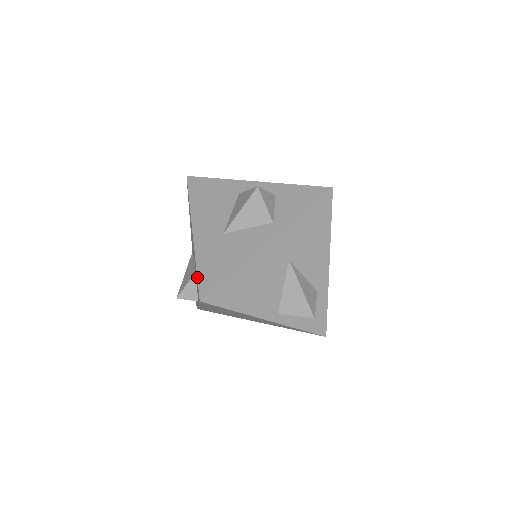
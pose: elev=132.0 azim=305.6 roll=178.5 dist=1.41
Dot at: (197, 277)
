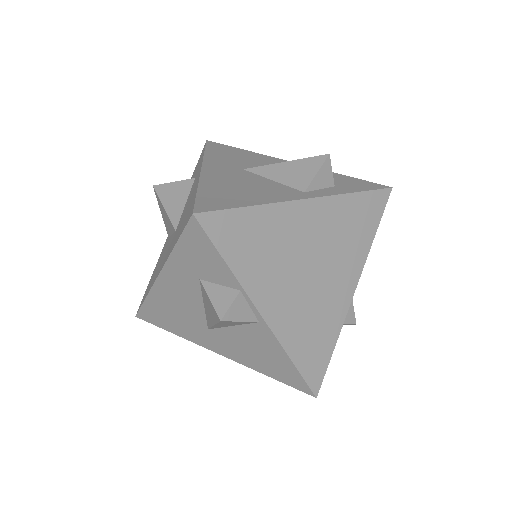
Dot at: (179, 237)
